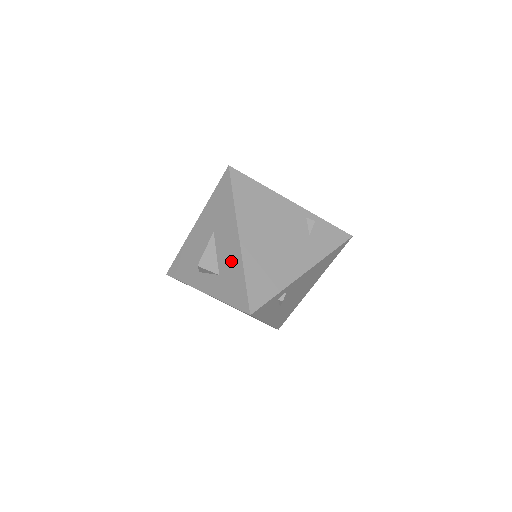
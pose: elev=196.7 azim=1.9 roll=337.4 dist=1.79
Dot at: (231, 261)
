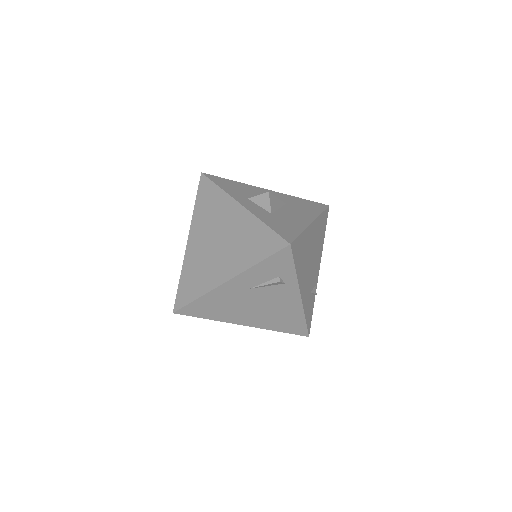
Dot at: (293, 220)
